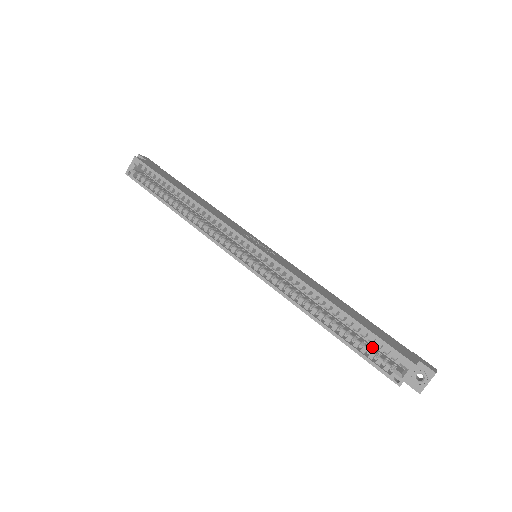
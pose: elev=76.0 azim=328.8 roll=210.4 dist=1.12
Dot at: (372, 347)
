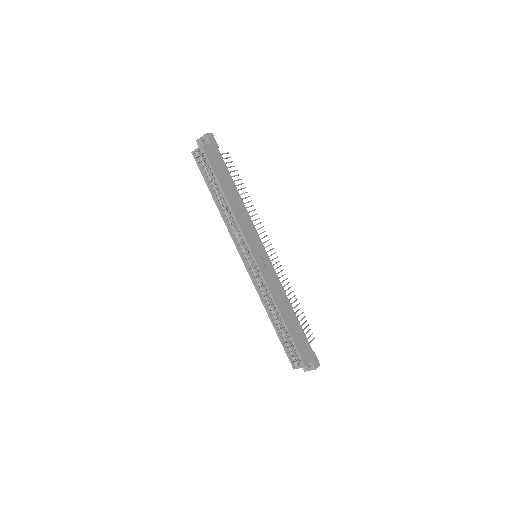
Dot at: occluded
